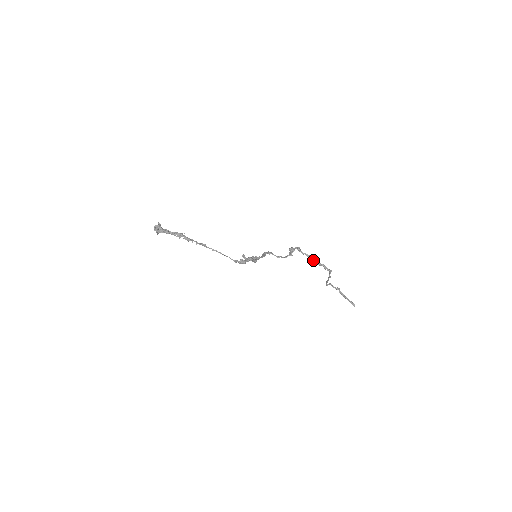
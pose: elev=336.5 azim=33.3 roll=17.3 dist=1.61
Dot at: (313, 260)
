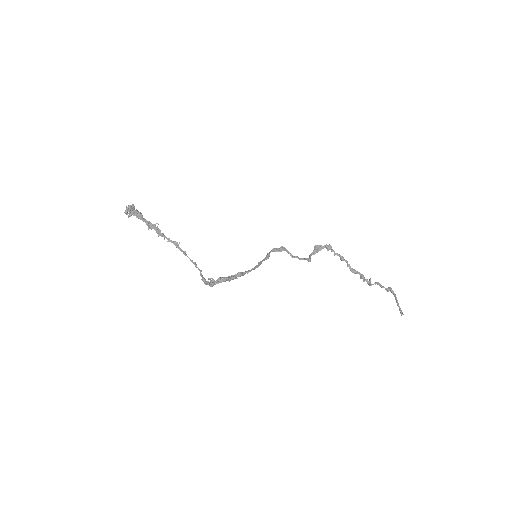
Dot at: (347, 264)
